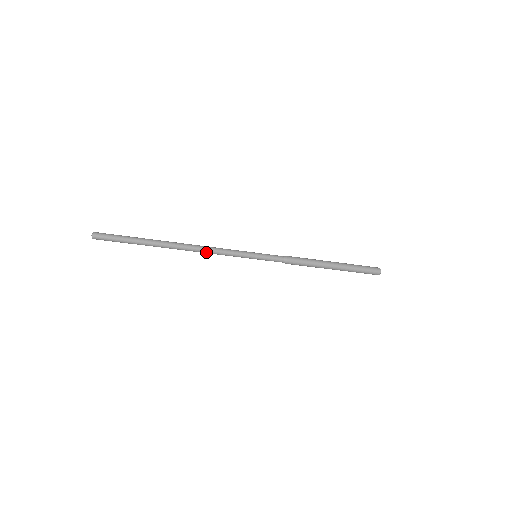
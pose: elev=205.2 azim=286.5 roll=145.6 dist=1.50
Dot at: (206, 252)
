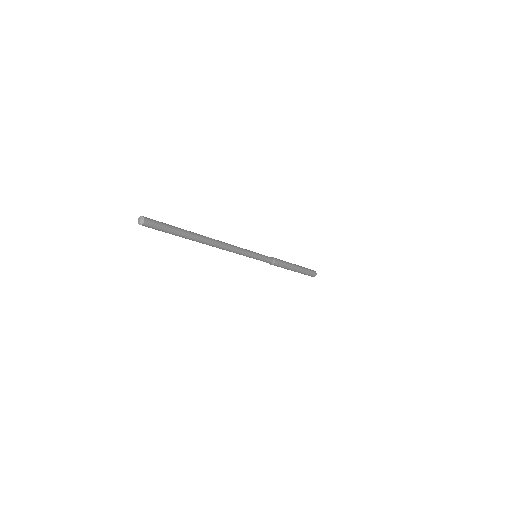
Dot at: (225, 249)
